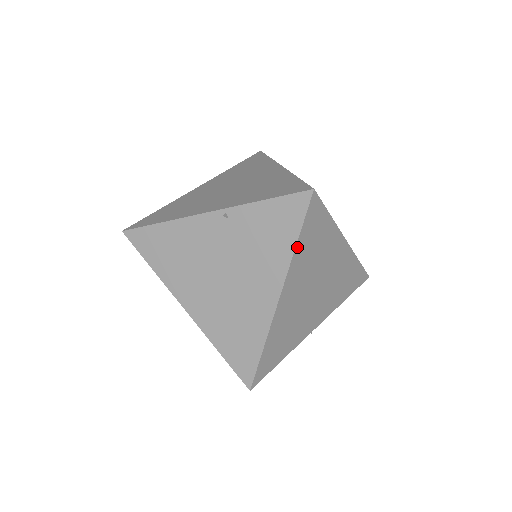
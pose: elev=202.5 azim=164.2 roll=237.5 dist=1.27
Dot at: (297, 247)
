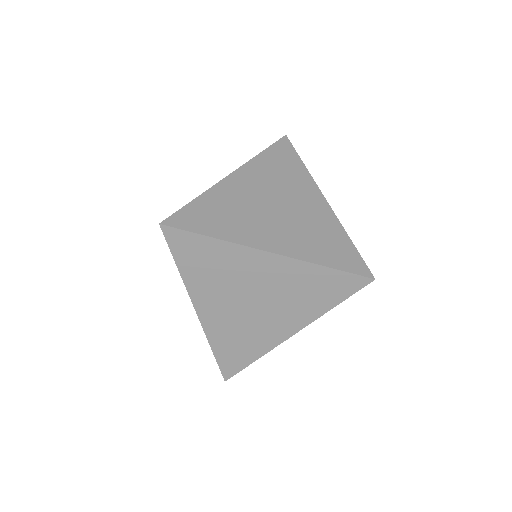
Dot at: (182, 271)
